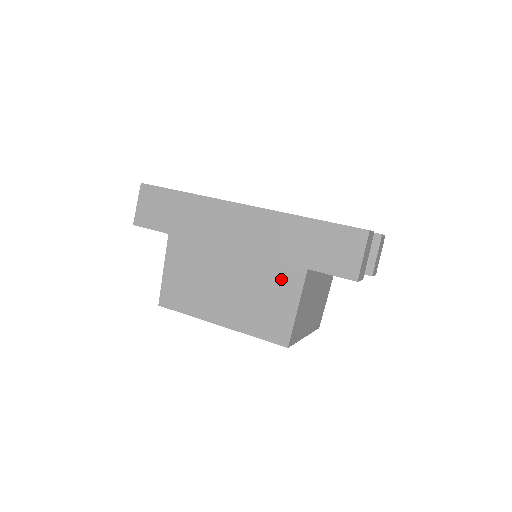
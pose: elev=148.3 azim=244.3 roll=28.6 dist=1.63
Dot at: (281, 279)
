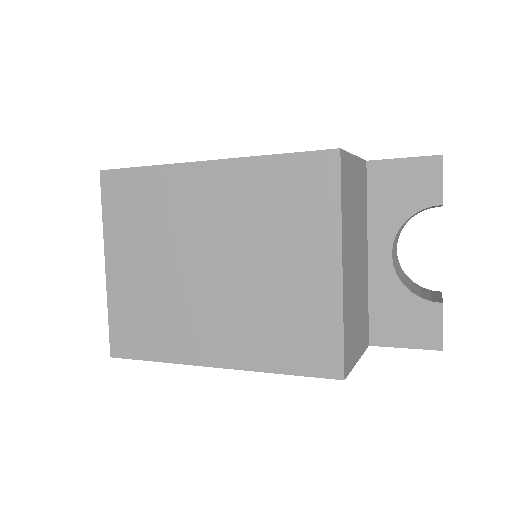
Dot at: occluded
